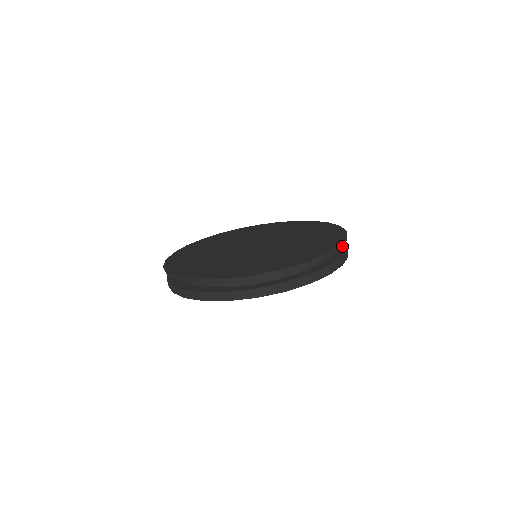
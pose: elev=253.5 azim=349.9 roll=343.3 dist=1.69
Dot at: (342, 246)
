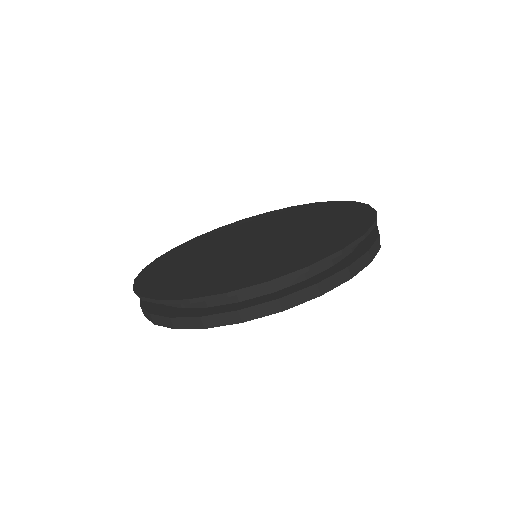
Dot at: occluded
